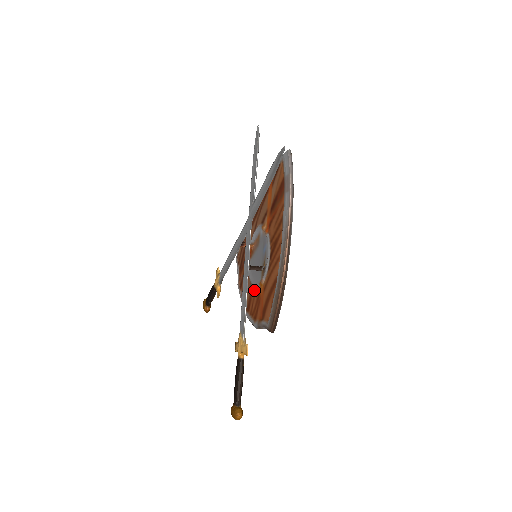
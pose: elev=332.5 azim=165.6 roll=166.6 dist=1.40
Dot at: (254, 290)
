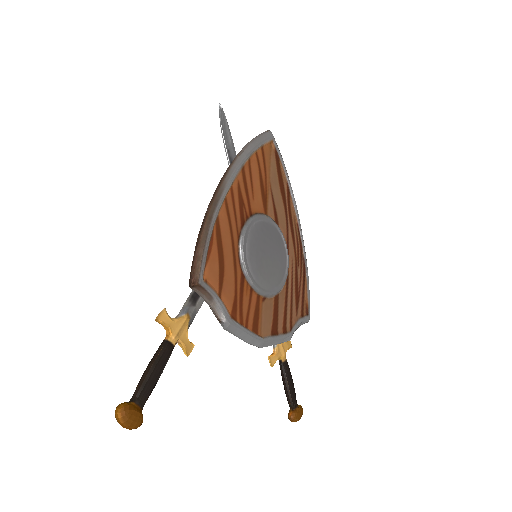
Dot at: occluded
